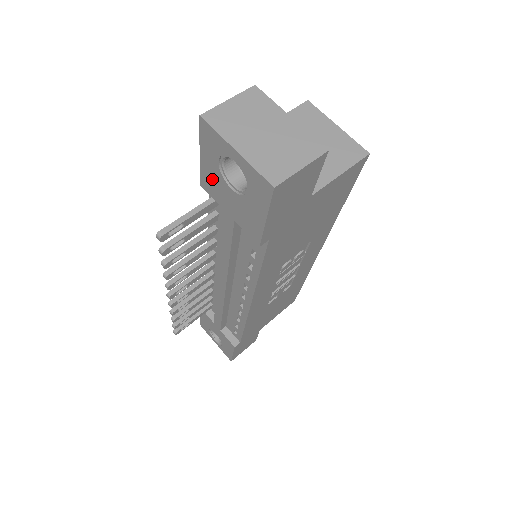
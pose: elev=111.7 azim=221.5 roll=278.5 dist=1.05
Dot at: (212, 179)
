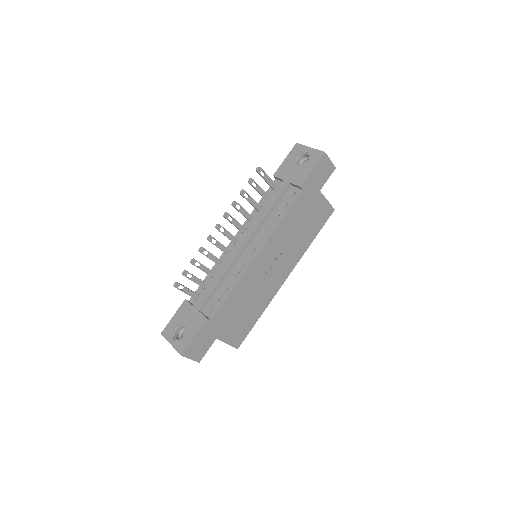
Dot at: (286, 167)
